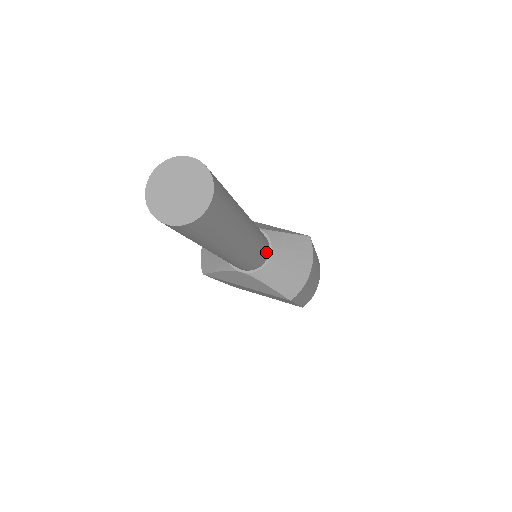
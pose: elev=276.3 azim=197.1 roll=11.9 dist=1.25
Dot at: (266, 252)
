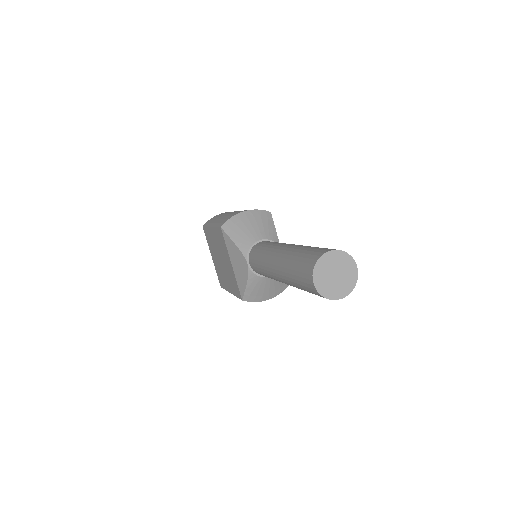
Dot at: occluded
